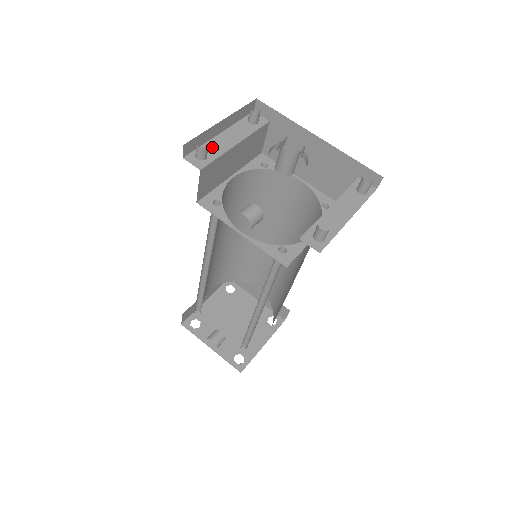
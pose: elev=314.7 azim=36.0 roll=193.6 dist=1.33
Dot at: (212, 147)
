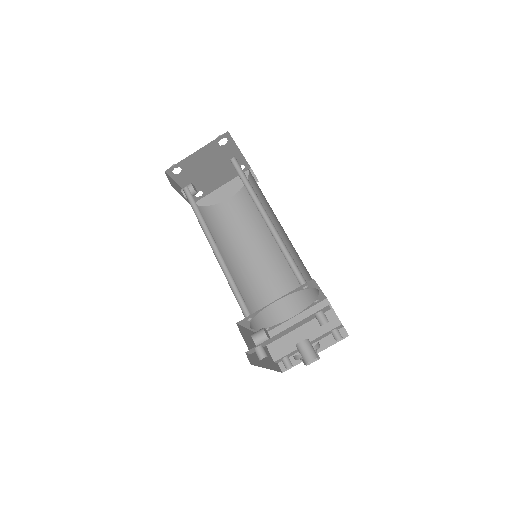
Dot at: (271, 340)
